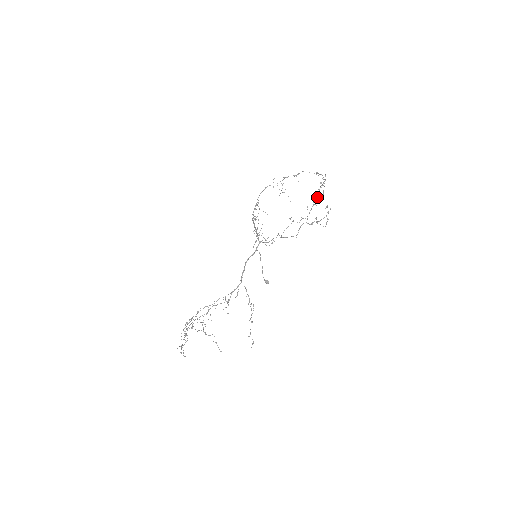
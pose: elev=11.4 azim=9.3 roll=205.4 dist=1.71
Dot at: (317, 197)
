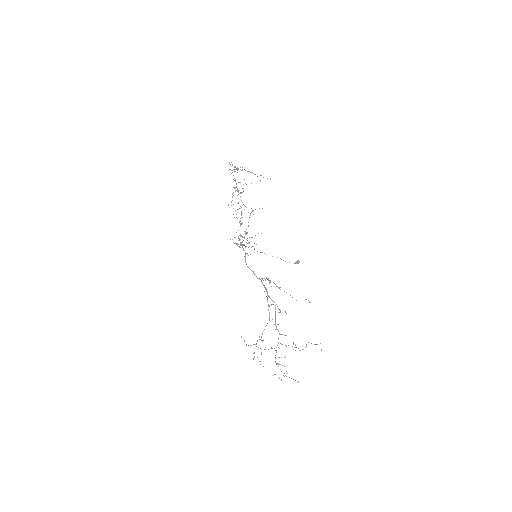
Dot at: occluded
